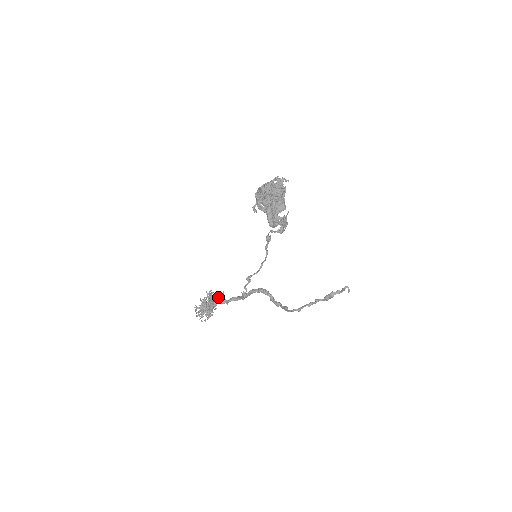
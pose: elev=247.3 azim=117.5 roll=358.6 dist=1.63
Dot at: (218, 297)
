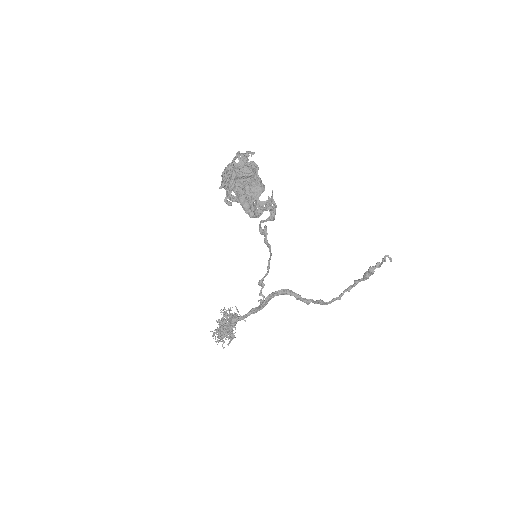
Dot at: (234, 314)
